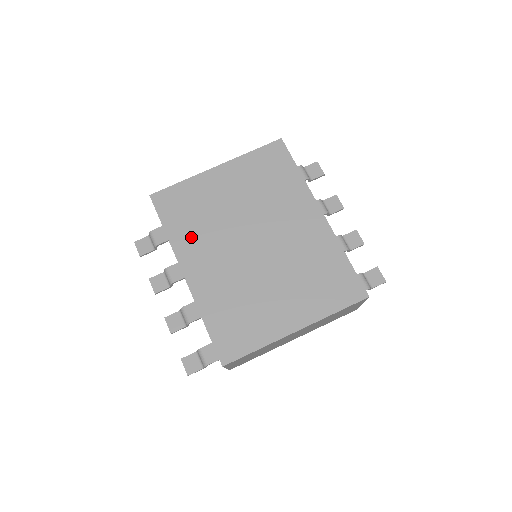
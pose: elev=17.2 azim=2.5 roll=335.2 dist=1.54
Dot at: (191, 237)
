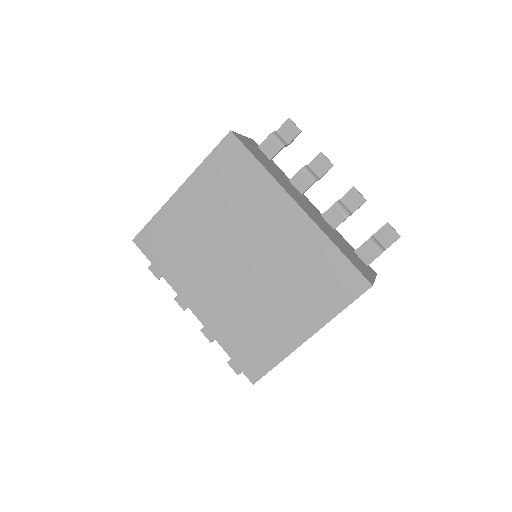
Dot at: (183, 272)
